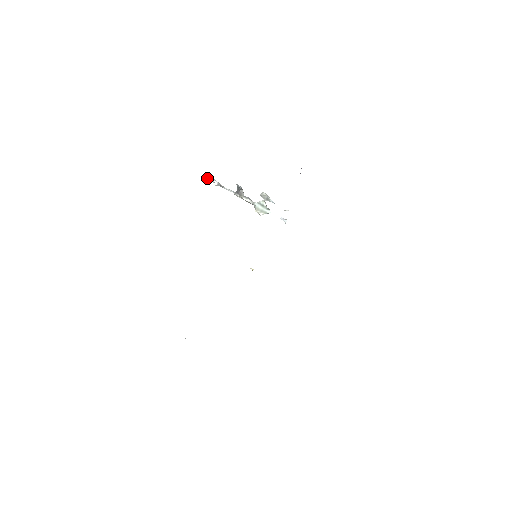
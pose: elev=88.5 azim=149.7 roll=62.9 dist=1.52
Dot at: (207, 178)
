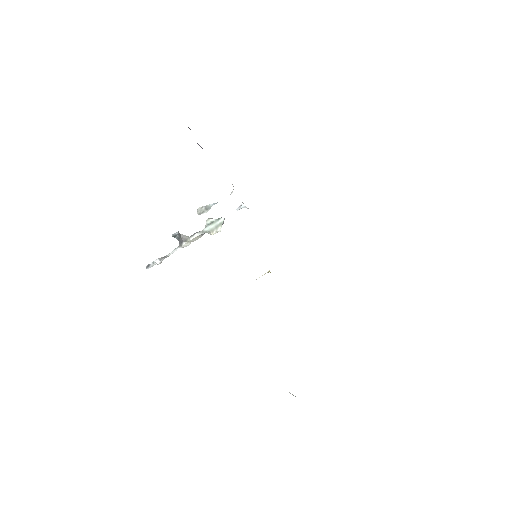
Dot at: occluded
